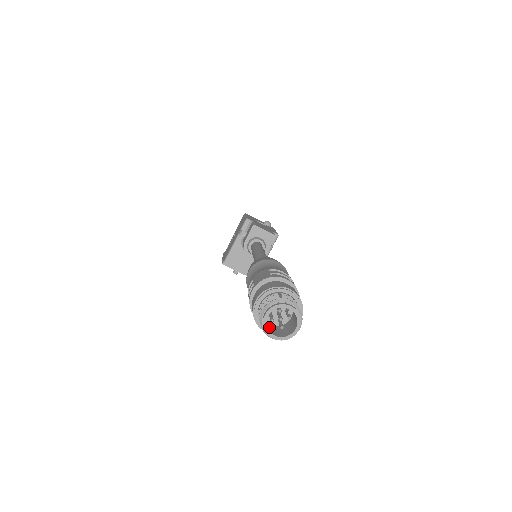
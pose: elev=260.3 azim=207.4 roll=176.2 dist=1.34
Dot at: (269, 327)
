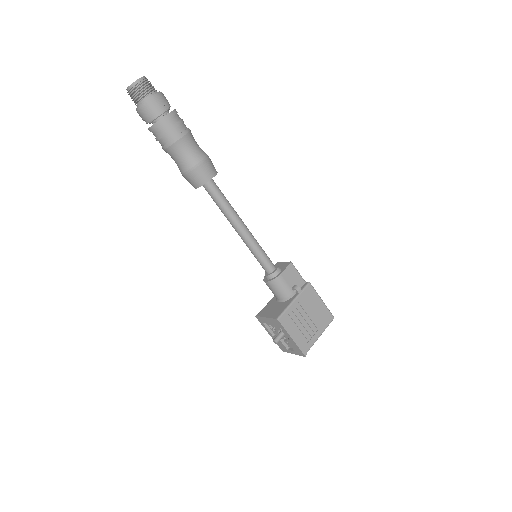
Dot at: (134, 96)
